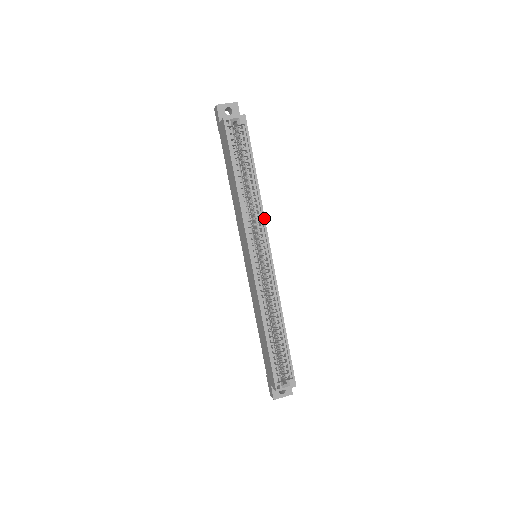
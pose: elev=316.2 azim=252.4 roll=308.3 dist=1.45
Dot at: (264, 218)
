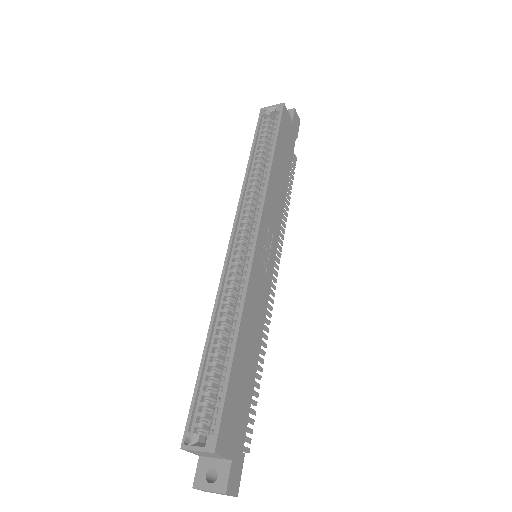
Dot at: (265, 195)
